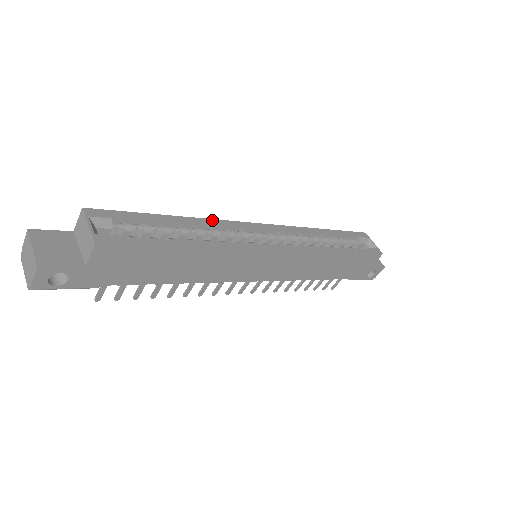
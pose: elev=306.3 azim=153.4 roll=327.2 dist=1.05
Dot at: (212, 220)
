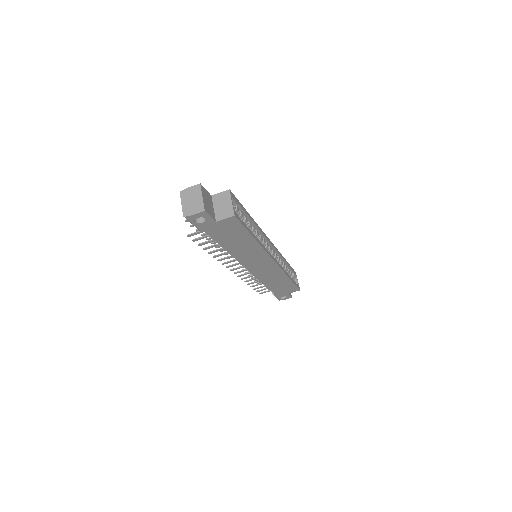
Dot at: occluded
